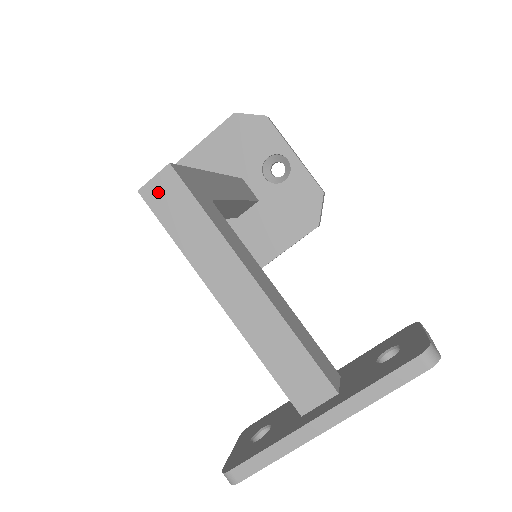
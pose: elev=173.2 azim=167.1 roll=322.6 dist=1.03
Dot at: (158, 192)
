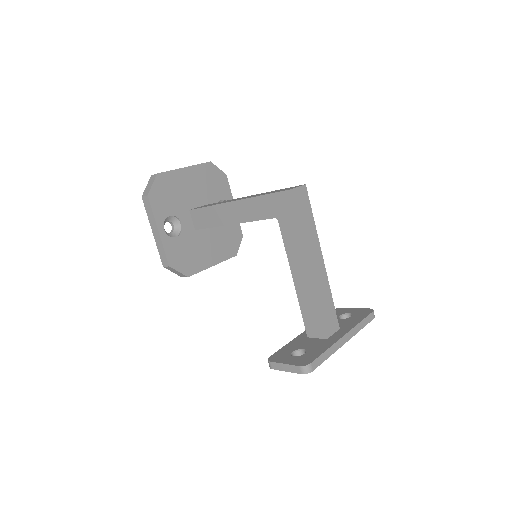
Dot at: (299, 196)
